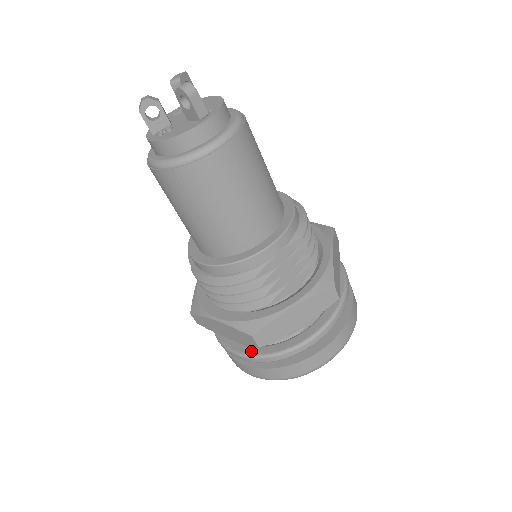
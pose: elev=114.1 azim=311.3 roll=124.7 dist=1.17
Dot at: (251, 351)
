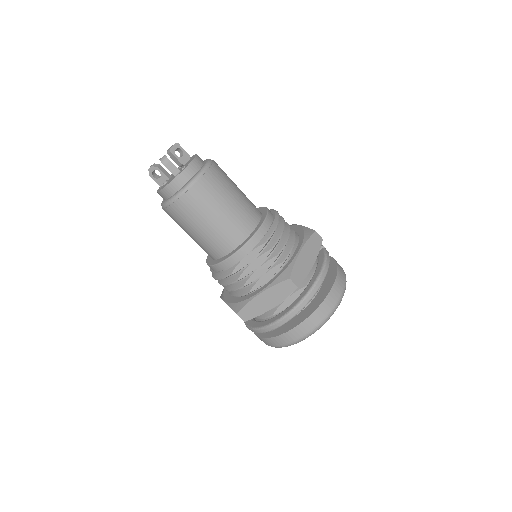
Dot at: (253, 325)
